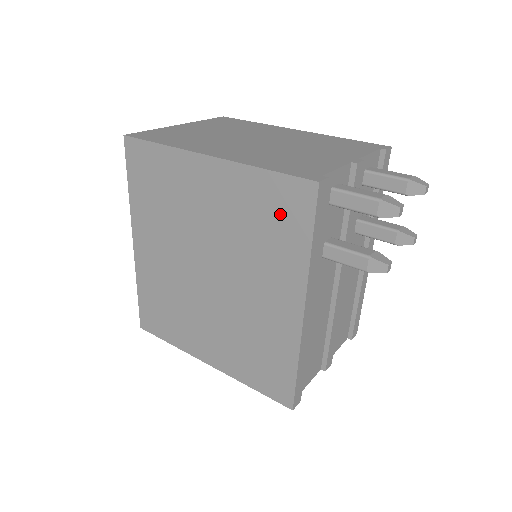
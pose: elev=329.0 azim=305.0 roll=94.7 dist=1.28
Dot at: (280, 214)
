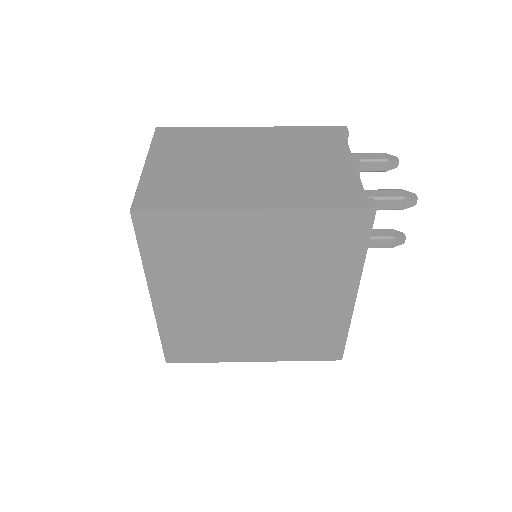
Dot at: (337, 238)
